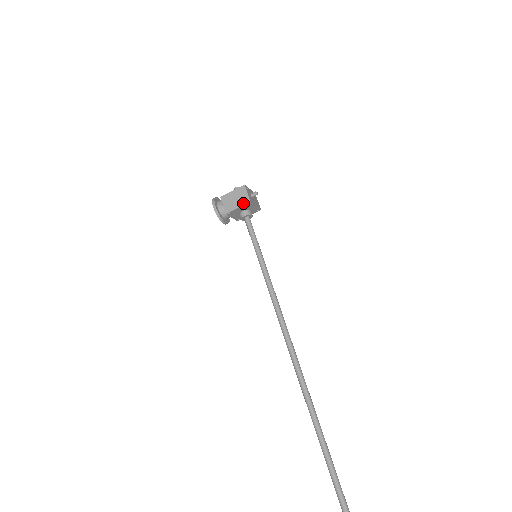
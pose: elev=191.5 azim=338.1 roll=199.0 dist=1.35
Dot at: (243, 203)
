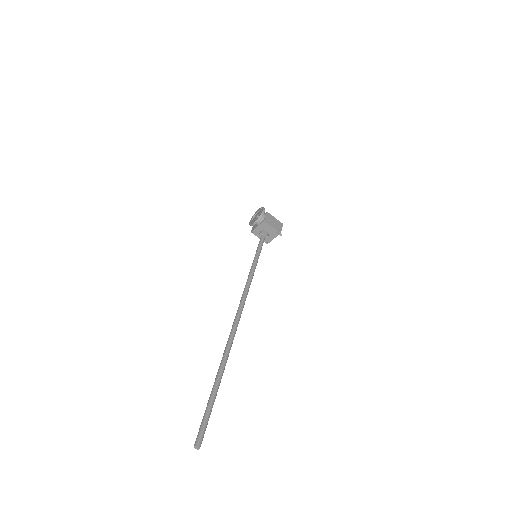
Dot at: (277, 229)
